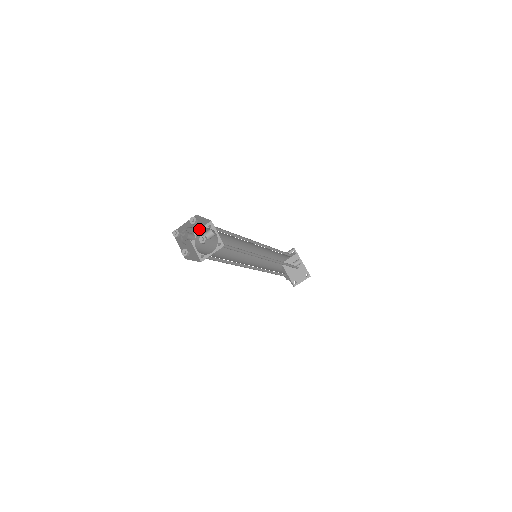
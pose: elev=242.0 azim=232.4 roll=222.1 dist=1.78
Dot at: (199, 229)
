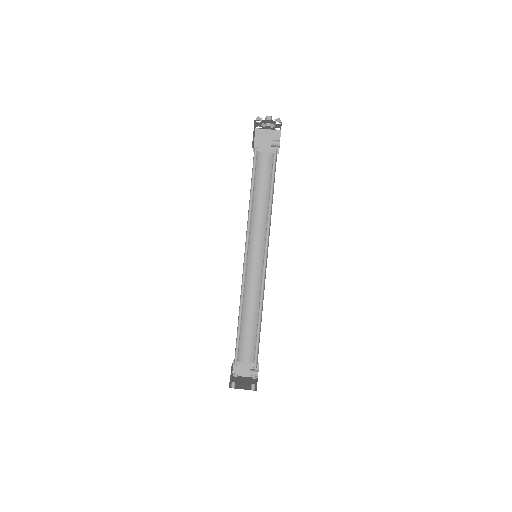
Dot at: (265, 153)
